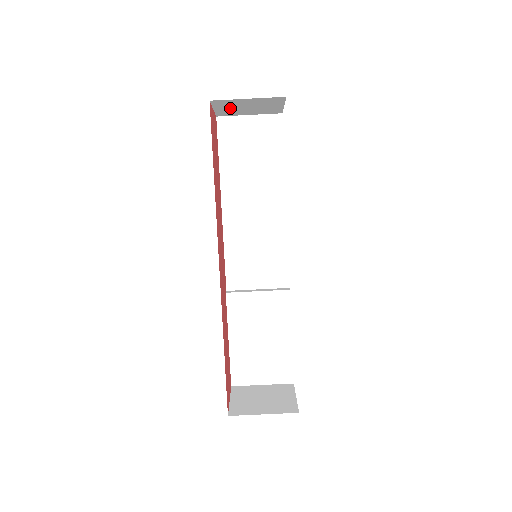
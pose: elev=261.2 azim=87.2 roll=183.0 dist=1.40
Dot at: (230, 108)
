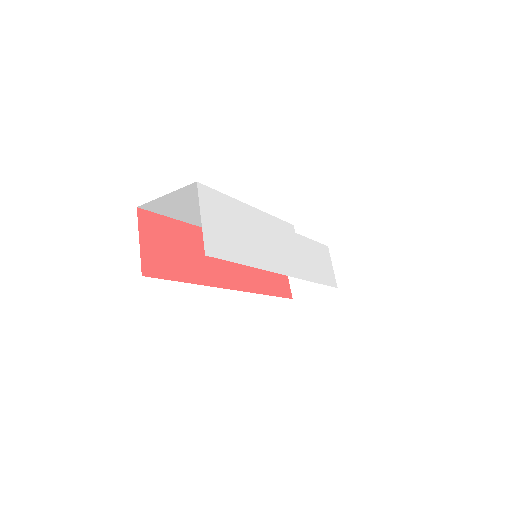
Dot at: occluded
